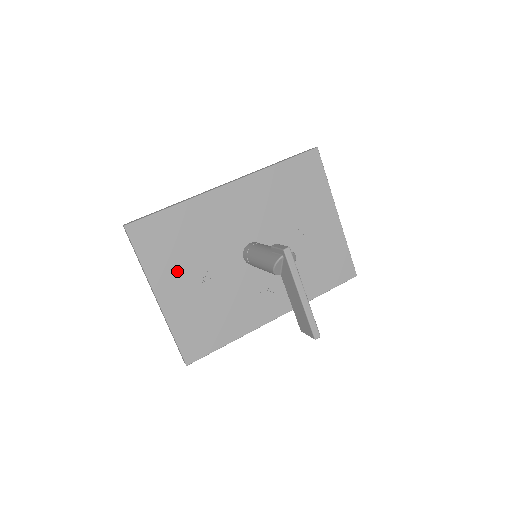
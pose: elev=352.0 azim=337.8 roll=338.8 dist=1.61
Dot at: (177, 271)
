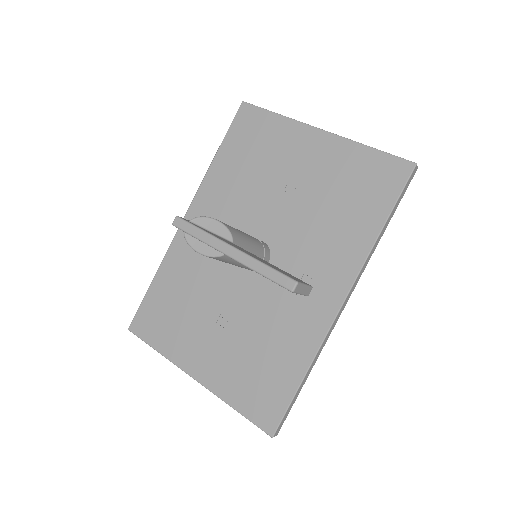
Dot at: (193, 335)
